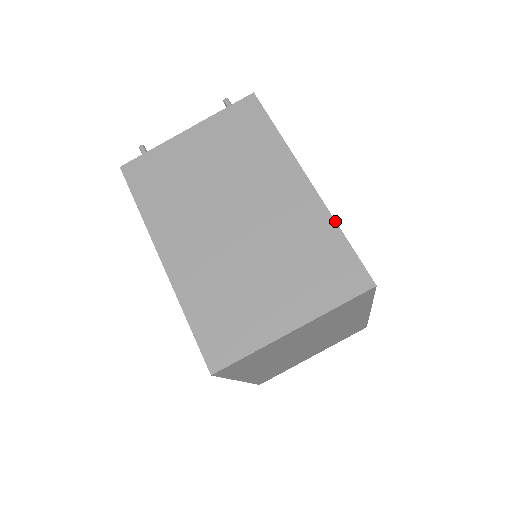
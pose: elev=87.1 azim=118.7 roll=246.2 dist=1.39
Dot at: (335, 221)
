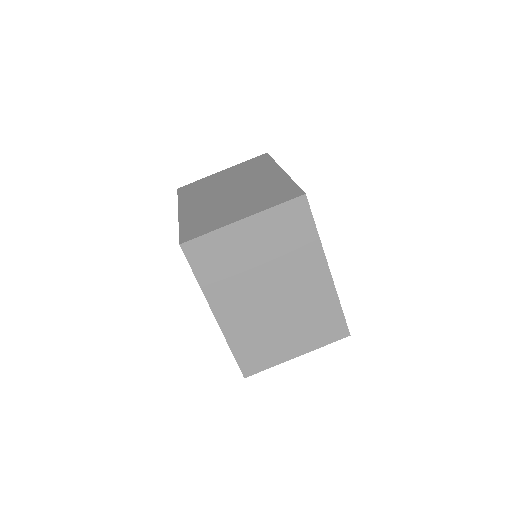
Dot at: (291, 179)
